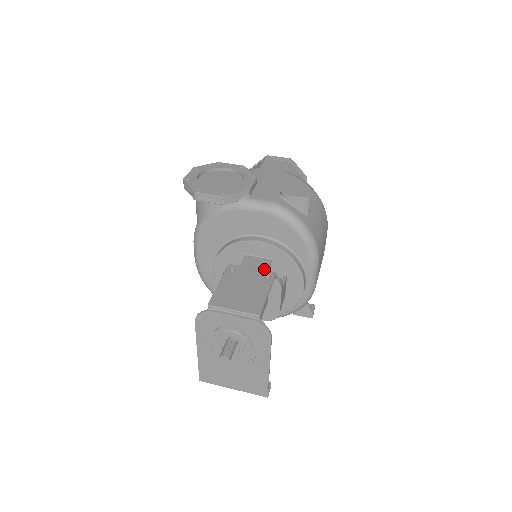
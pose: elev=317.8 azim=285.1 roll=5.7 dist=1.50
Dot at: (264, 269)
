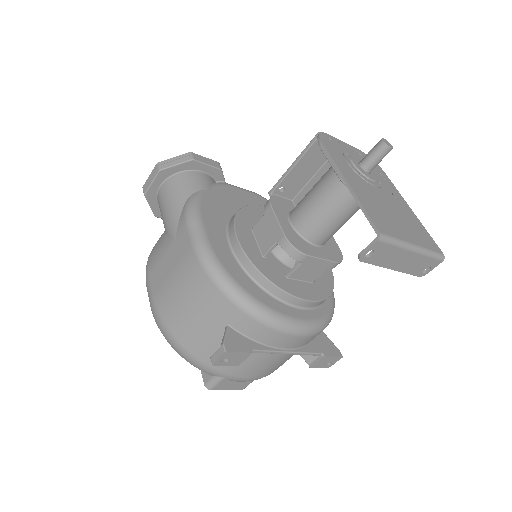
Dot at: occluded
